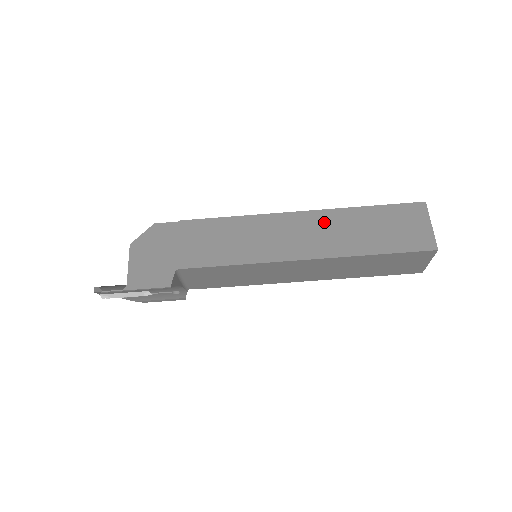
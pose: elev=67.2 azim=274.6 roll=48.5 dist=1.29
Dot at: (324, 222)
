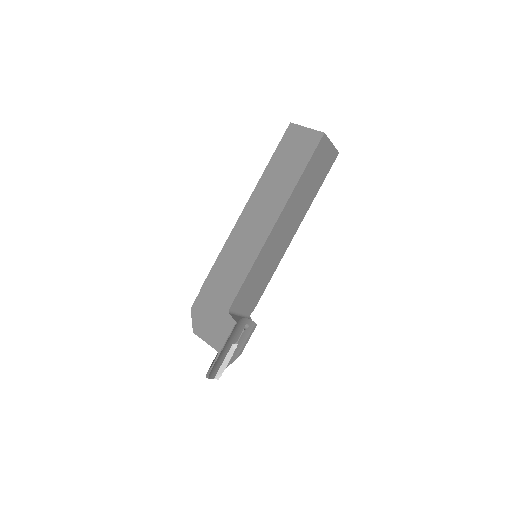
Dot at: (261, 196)
